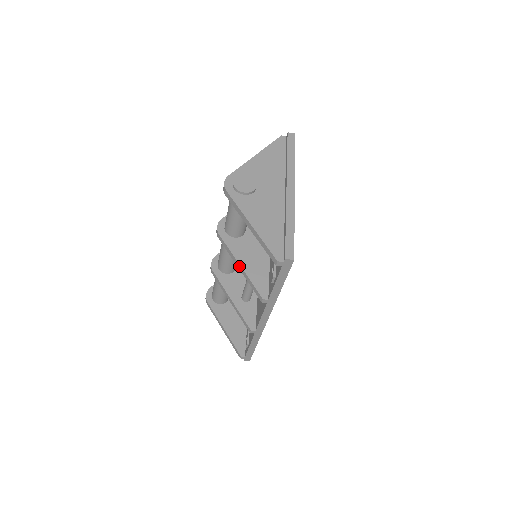
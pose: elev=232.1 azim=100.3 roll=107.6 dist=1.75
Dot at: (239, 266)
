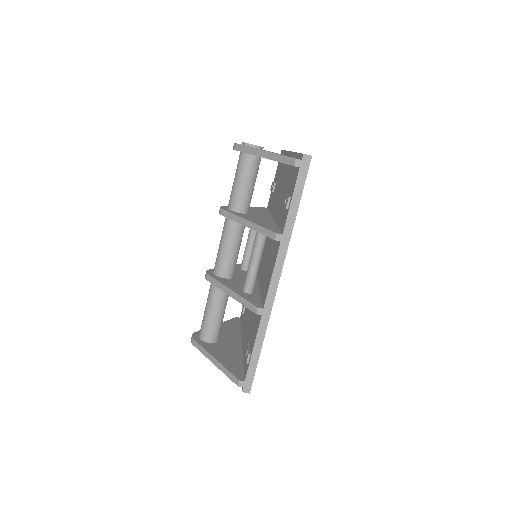
Dot at: (246, 222)
